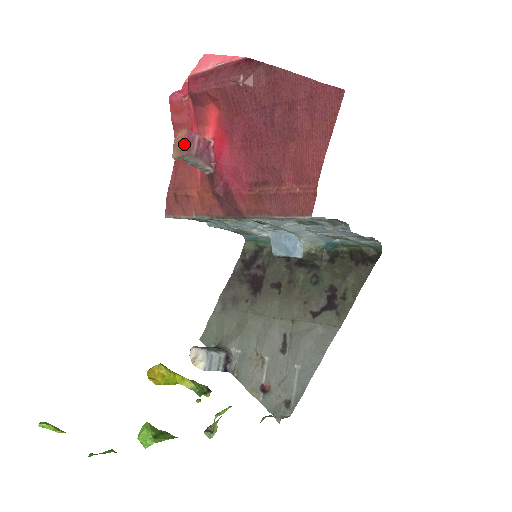
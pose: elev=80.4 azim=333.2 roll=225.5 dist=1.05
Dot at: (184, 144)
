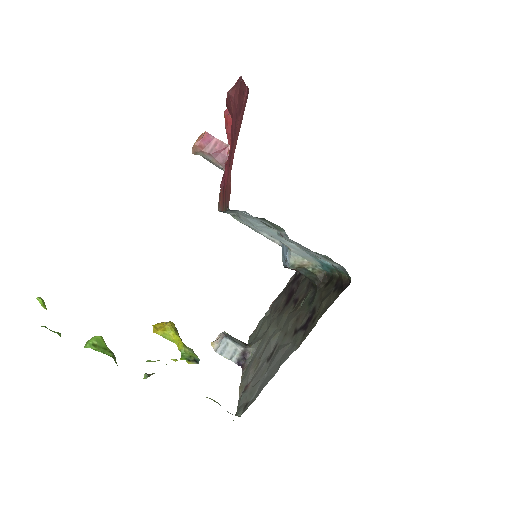
Dot at: (198, 142)
